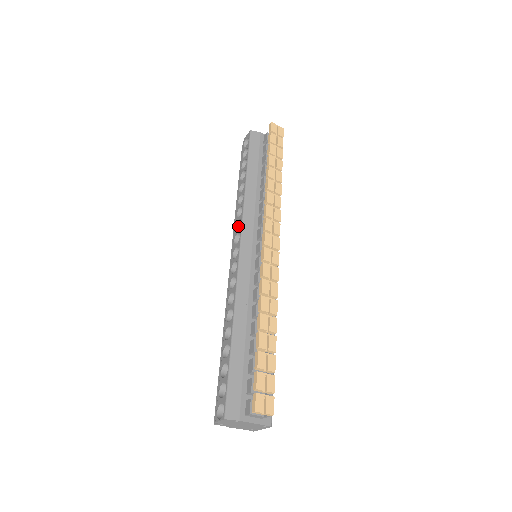
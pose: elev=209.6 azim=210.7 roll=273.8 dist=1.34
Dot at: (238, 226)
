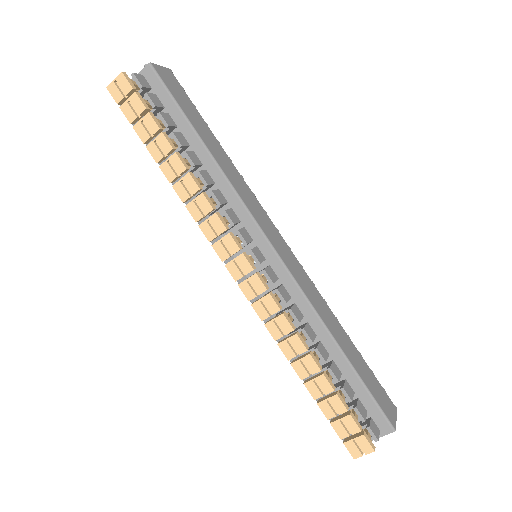
Dot at: occluded
